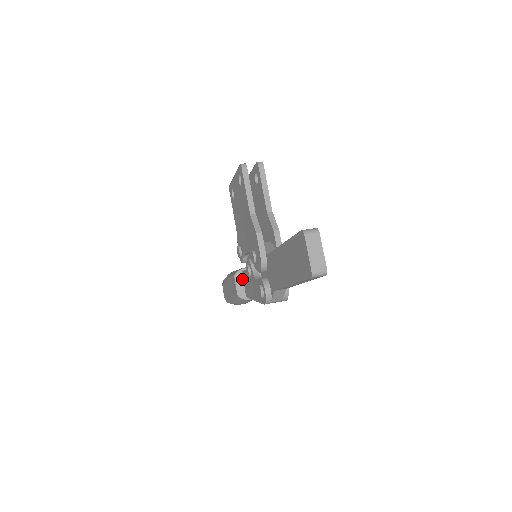
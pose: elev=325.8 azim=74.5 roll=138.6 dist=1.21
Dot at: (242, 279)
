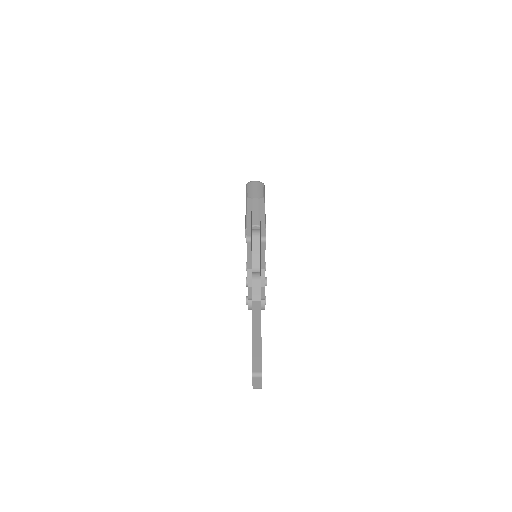
Dot at: occluded
